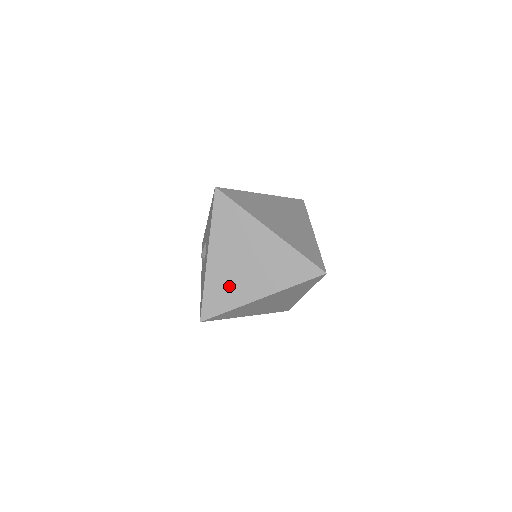
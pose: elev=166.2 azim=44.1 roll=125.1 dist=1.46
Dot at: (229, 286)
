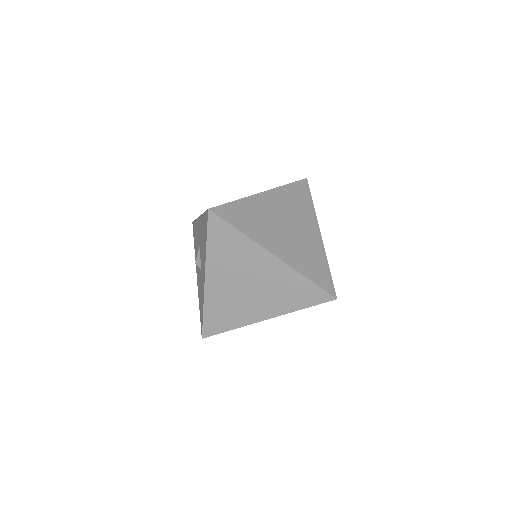
Dot at: (231, 308)
